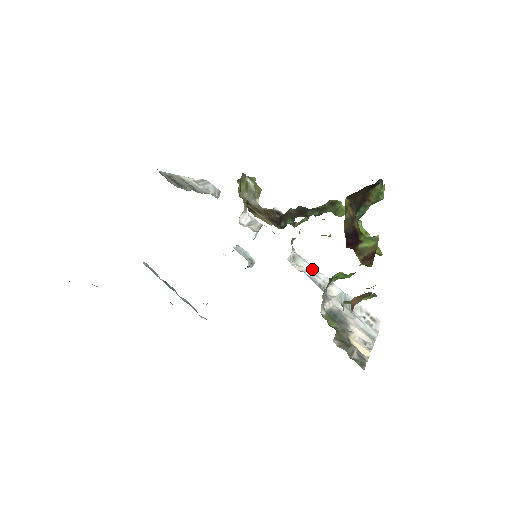
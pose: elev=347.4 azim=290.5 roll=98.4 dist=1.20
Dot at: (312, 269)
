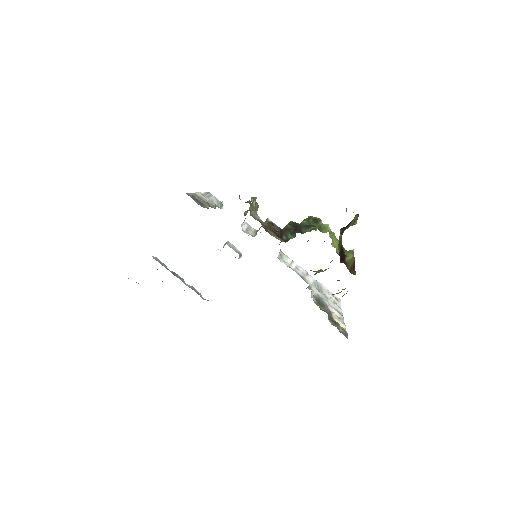
Dot at: (294, 264)
